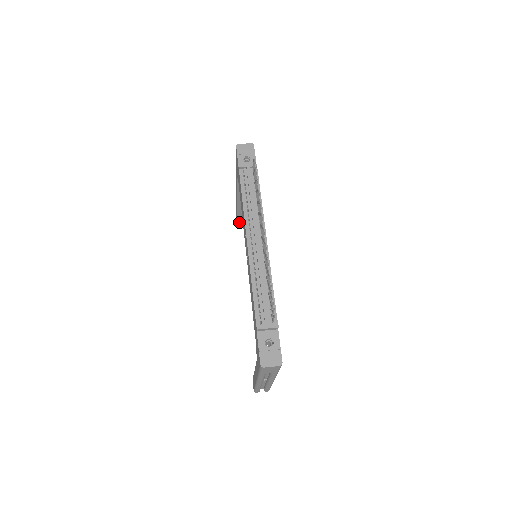
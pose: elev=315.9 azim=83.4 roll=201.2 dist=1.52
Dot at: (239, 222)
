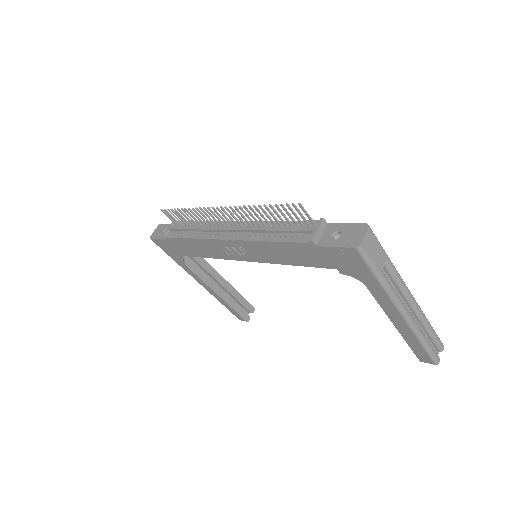
Dot at: (244, 316)
